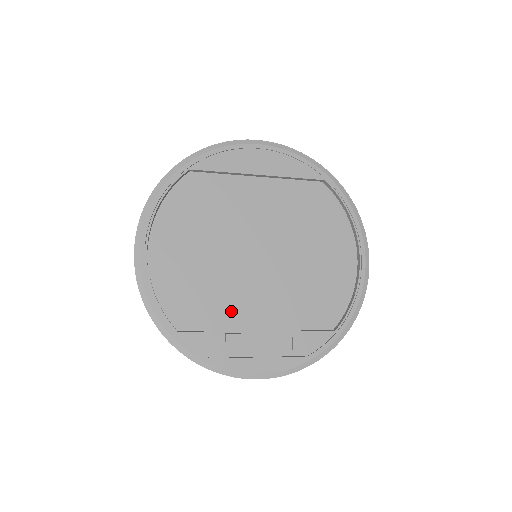
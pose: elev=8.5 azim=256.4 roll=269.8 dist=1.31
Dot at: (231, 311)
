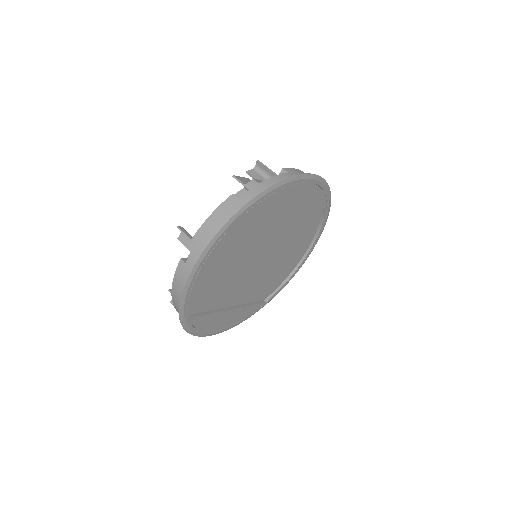
Dot at: (224, 298)
